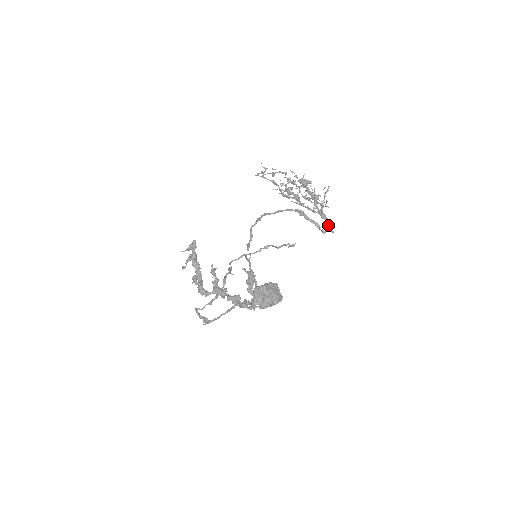
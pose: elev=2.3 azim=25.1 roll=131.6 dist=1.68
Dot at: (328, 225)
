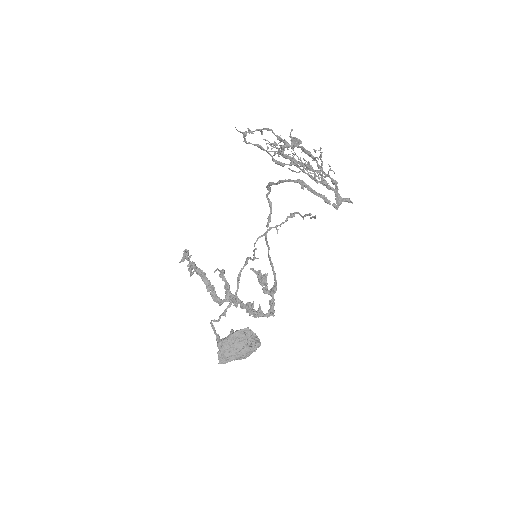
Dot at: (339, 197)
